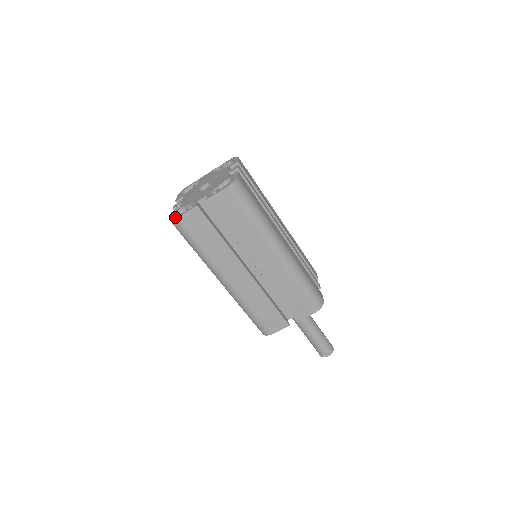
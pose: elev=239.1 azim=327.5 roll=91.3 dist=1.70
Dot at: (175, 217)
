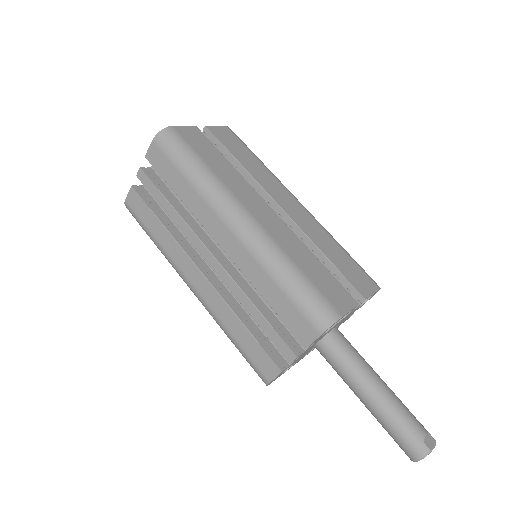
Dot at: (166, 130)
